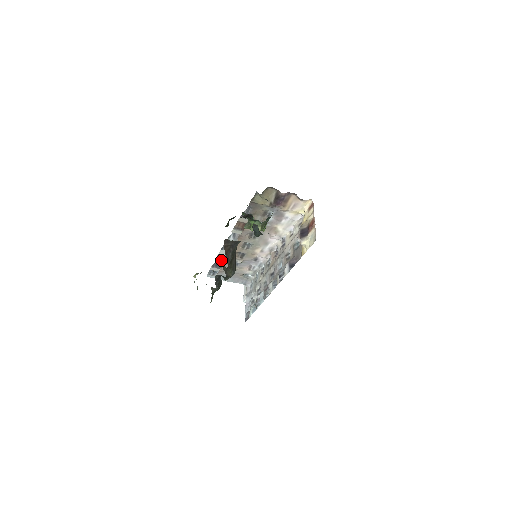
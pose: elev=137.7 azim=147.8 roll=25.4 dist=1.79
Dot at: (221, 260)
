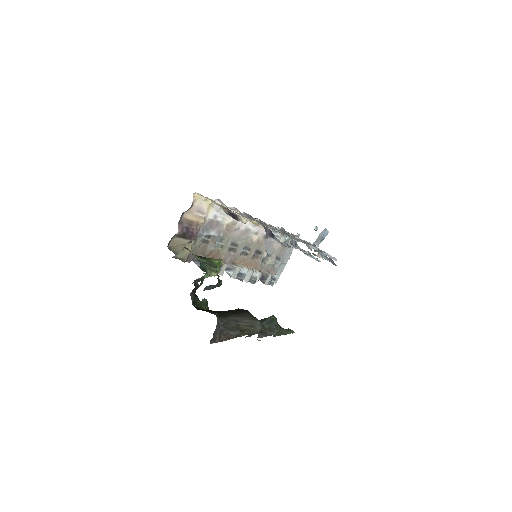
Dot at: (258, 276)
